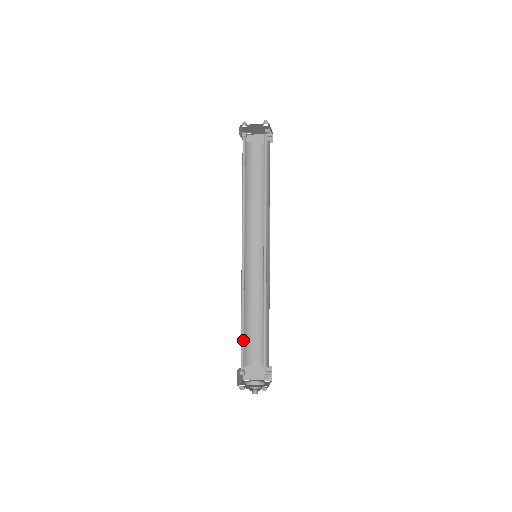
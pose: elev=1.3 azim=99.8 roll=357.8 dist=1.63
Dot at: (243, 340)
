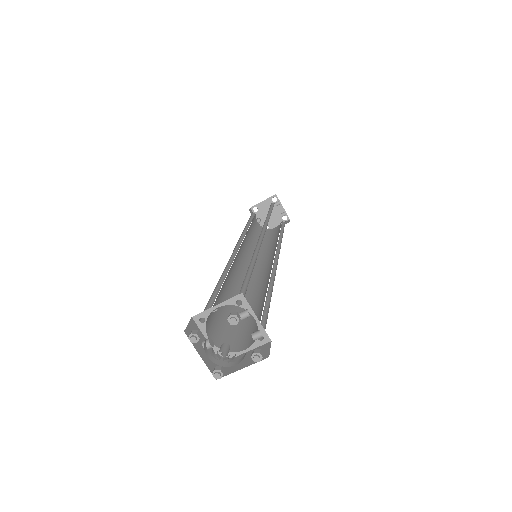
Dot at: (215, 298)
